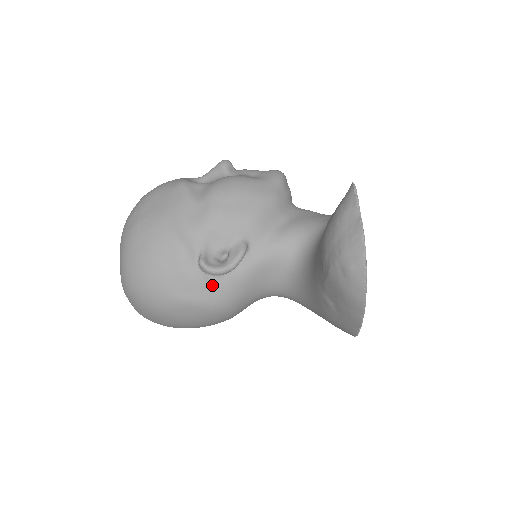
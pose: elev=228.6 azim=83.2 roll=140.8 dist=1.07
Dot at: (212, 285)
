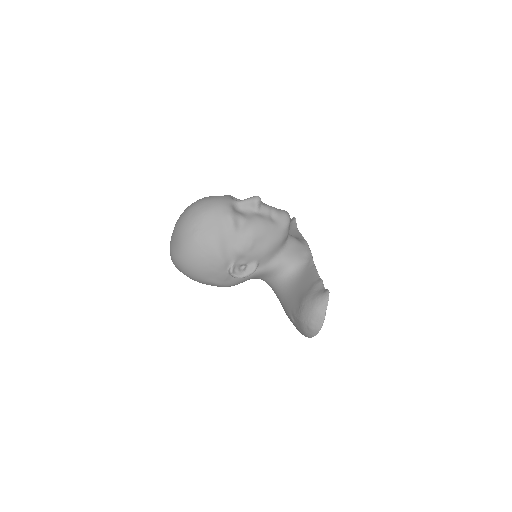
Dot at: (231, 279)
